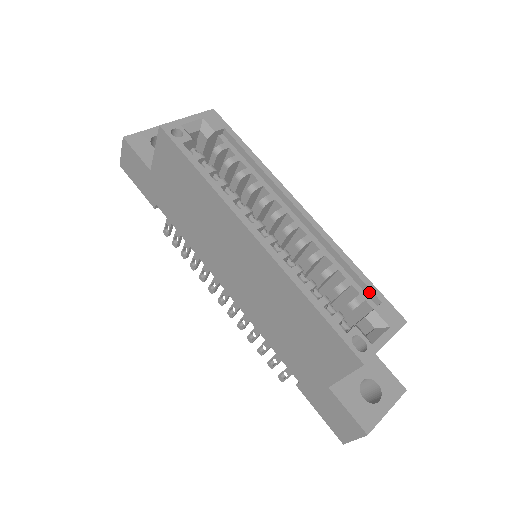
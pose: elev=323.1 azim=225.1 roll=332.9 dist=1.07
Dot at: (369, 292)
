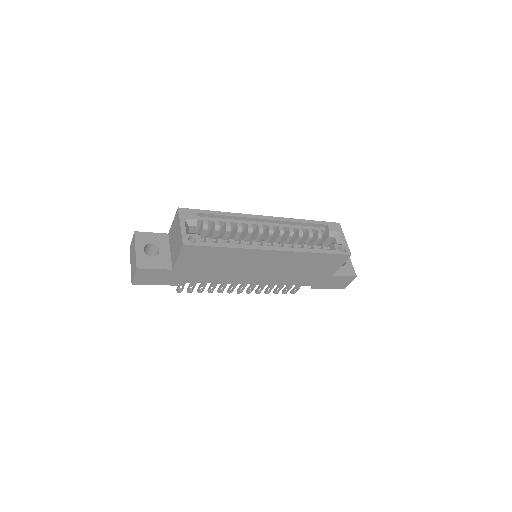
Dot at: (319, 225)
